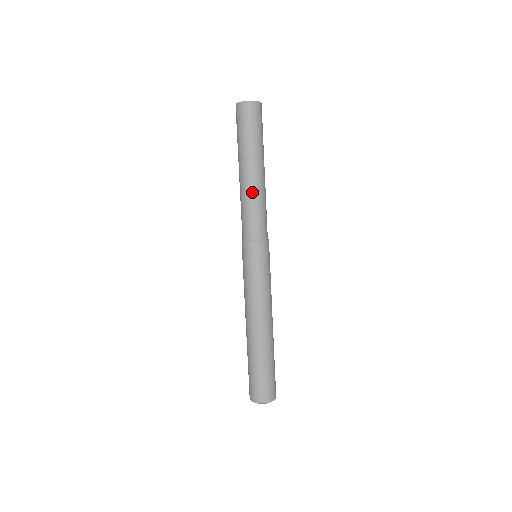
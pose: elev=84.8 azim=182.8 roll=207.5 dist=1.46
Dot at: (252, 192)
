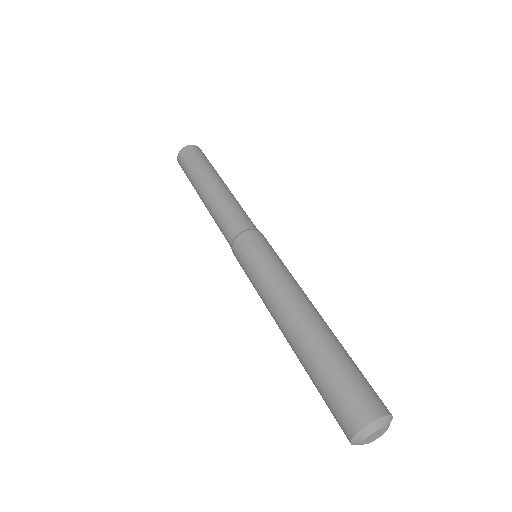
Dot at: (232, 196)
